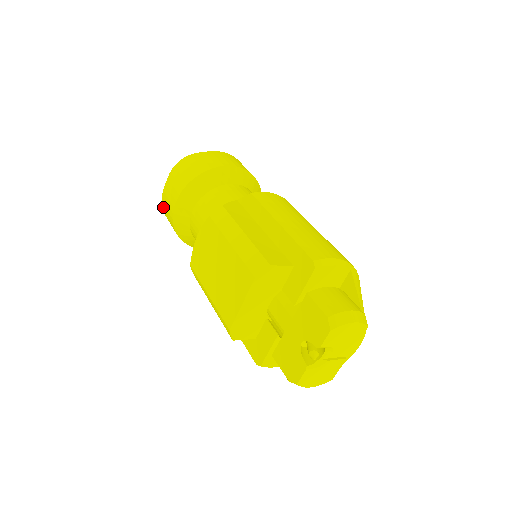
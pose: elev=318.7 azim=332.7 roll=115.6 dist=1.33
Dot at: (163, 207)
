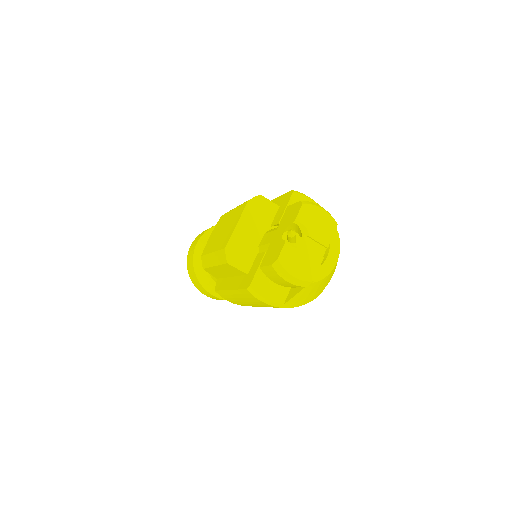
Dot at: (187, 260)
